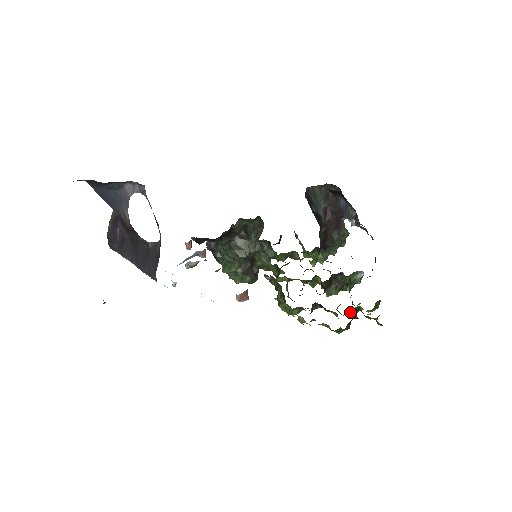
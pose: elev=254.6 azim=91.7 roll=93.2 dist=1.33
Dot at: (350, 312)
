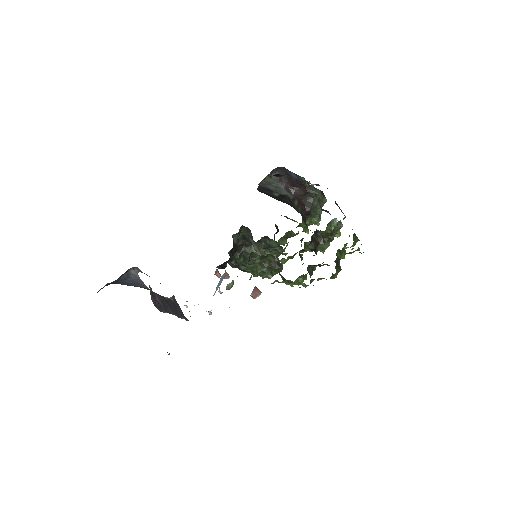
Dot at: occluded
